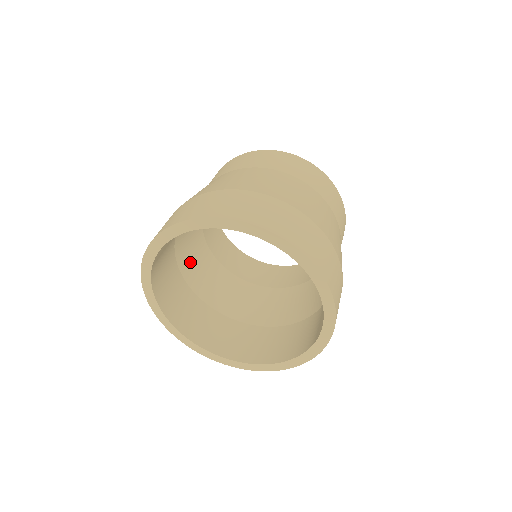
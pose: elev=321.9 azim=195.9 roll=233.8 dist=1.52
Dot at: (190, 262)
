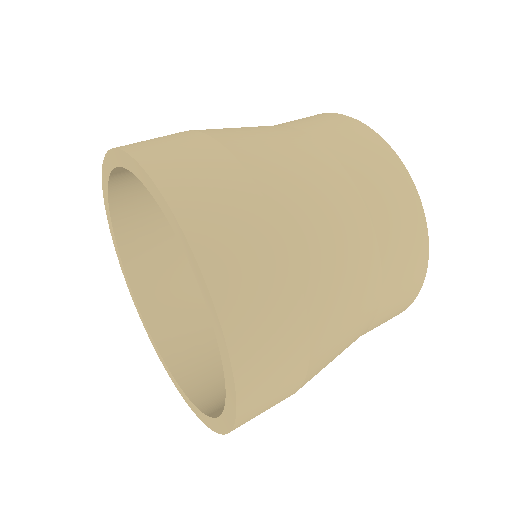
Dot at: occluded
